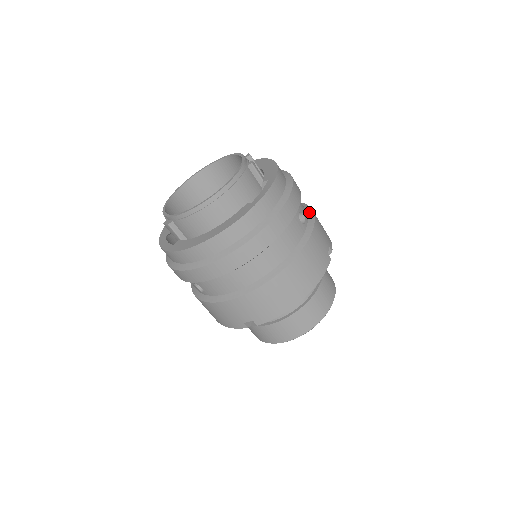
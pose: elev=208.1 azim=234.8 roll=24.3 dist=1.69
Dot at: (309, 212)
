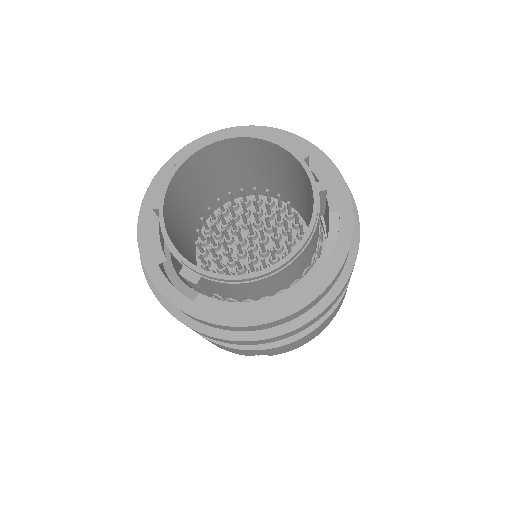
Dot at: occluded
